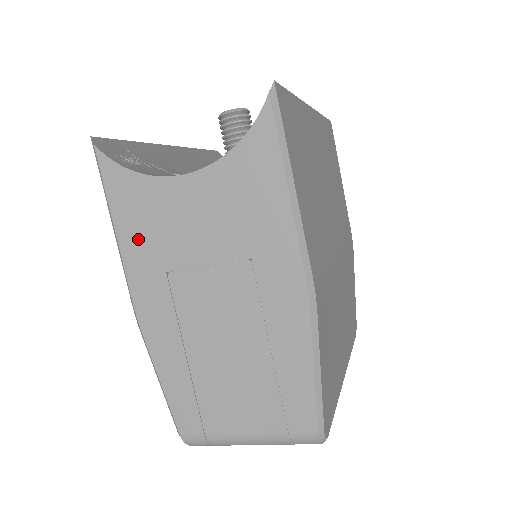
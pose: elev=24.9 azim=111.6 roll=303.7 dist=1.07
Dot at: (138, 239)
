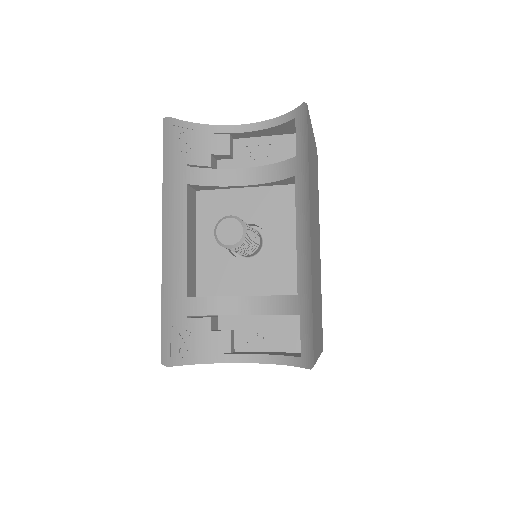
Dot at: occluded
